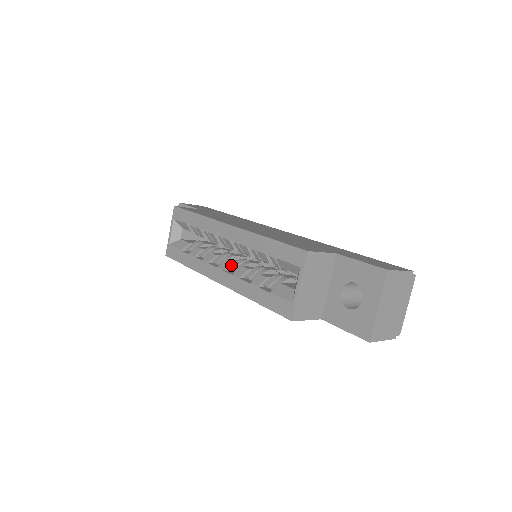
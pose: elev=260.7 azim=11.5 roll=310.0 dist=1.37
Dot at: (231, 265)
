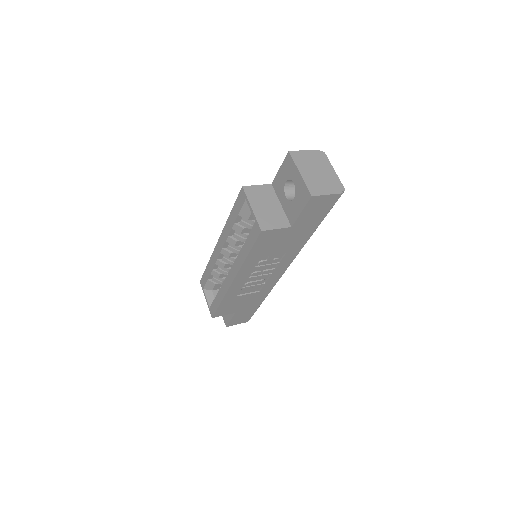
Dot at: occluded
